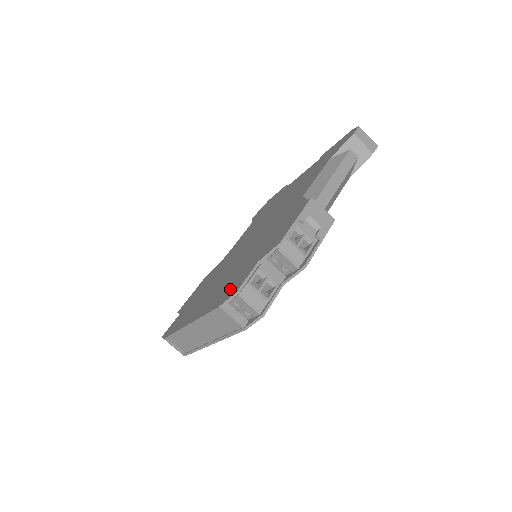
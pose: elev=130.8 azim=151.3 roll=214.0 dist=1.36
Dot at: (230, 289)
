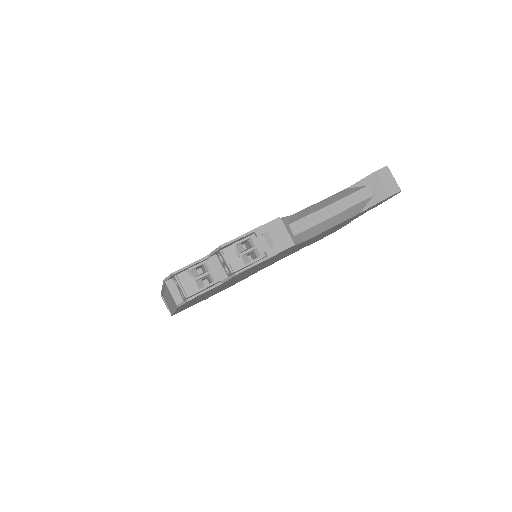
Dot at: occluded
